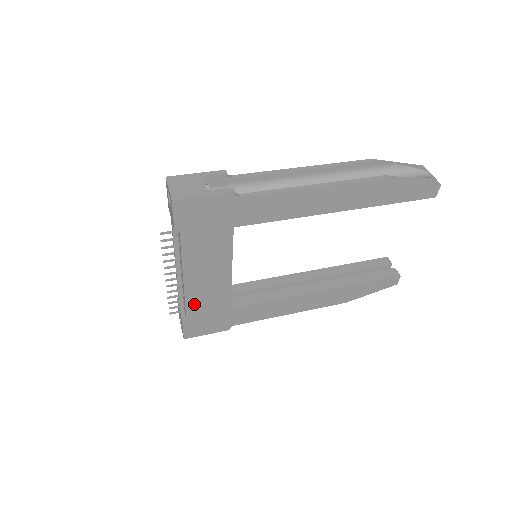
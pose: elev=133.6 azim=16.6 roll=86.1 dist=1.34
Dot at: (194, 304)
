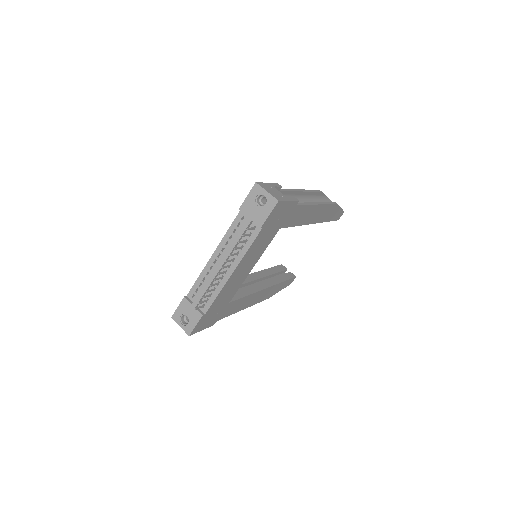
Dot at: (219, 298)
